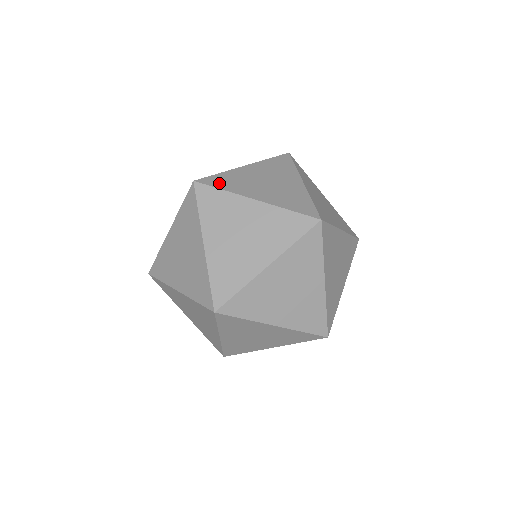
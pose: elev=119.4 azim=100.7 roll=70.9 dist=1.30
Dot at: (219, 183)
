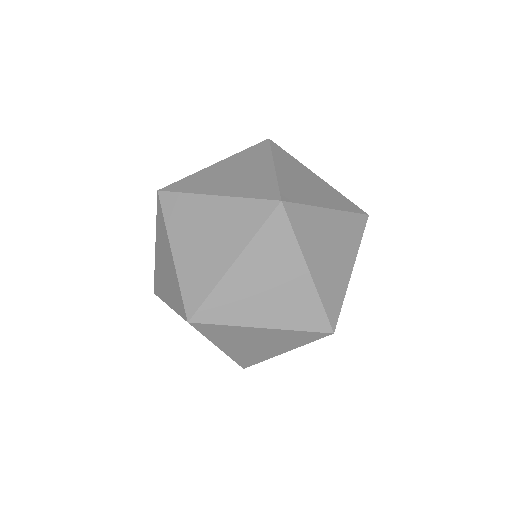
Dot at: (216, 315)
